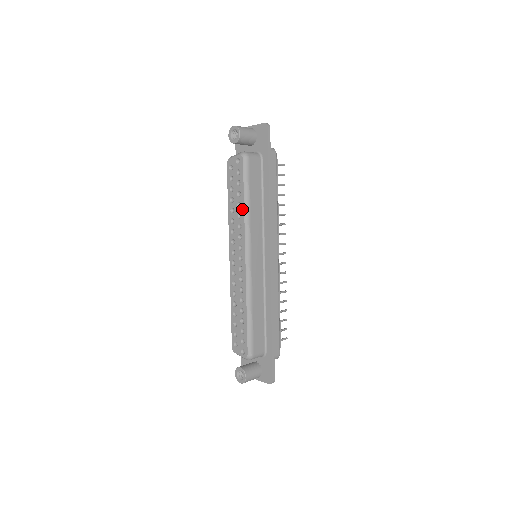
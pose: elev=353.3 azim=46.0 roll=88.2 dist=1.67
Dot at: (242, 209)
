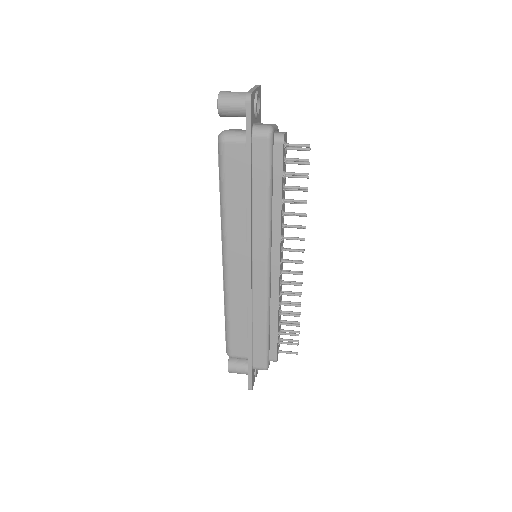
Dot at: (220, 204)
